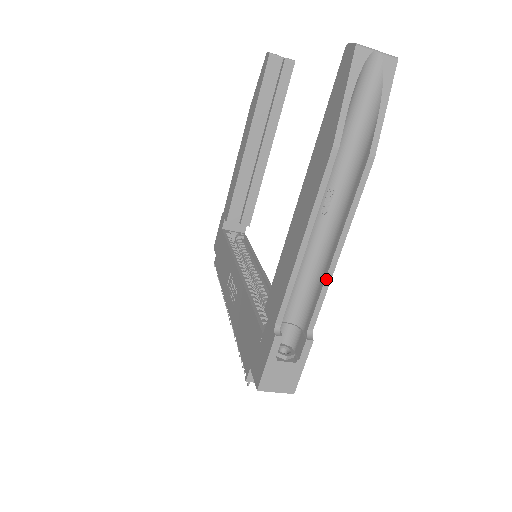
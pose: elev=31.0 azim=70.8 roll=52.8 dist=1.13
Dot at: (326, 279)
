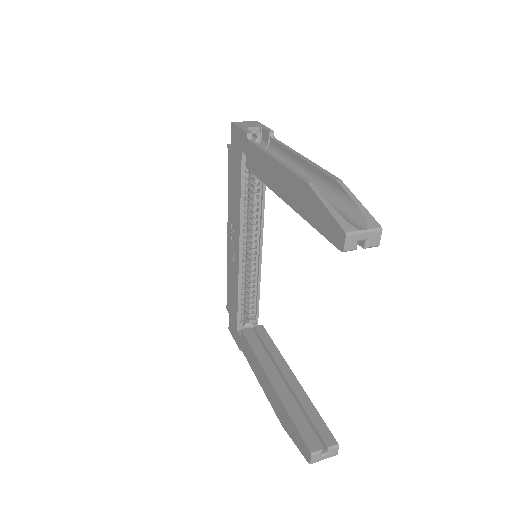
Dot at: occluded
